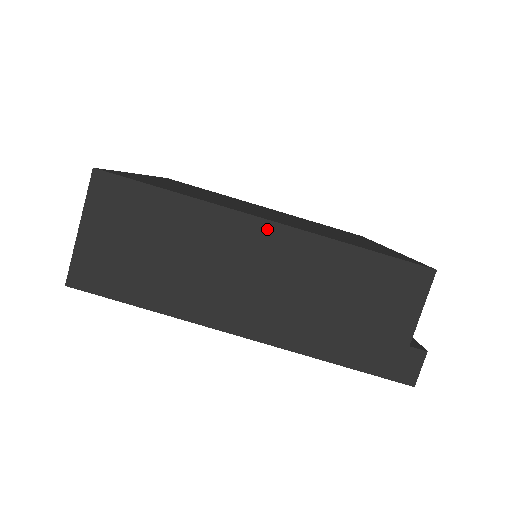
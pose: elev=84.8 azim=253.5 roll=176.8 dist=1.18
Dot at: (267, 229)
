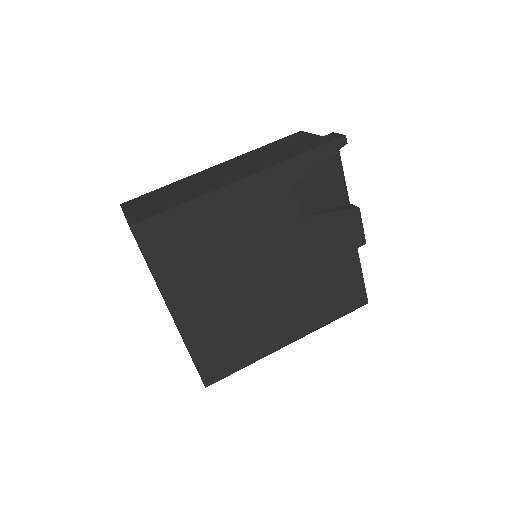
Dot at: (218, 166)
